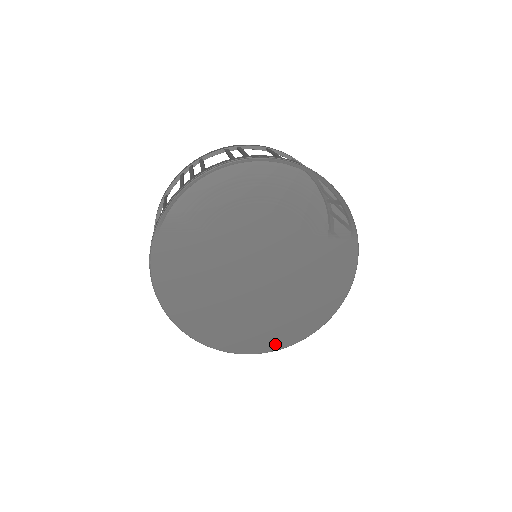
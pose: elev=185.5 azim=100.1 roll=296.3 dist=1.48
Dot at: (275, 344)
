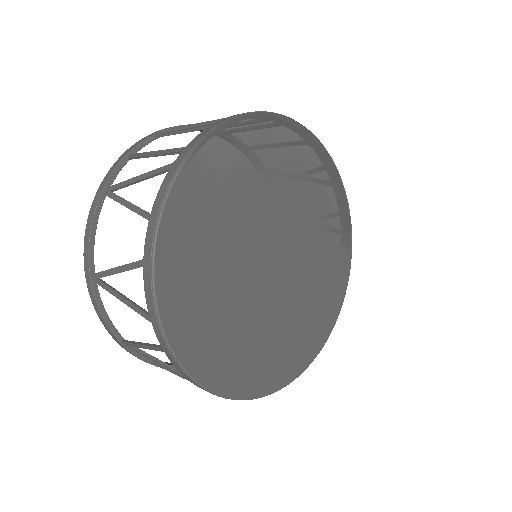
Dot at: (267, 385)
